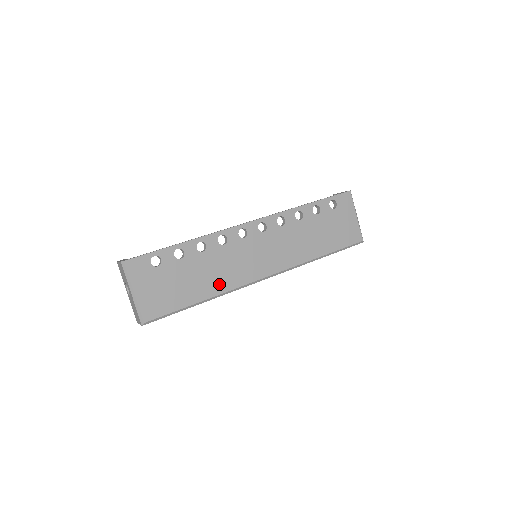
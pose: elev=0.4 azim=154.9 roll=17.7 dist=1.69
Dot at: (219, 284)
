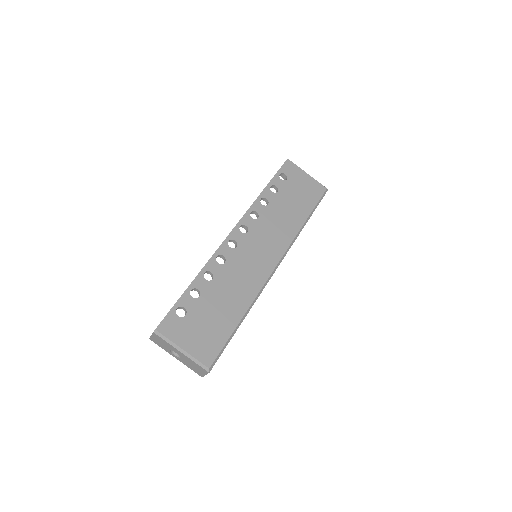
Dot at: (245, 296)
